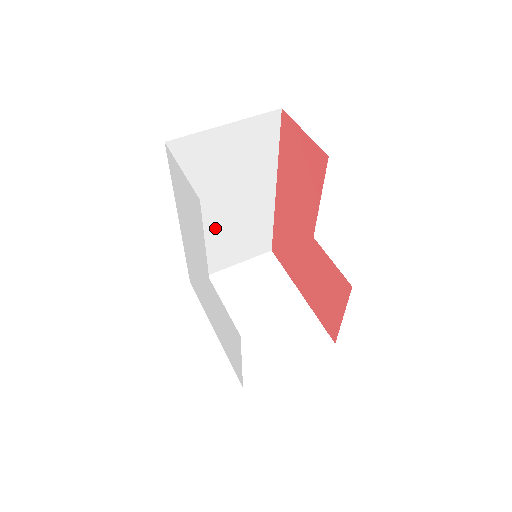
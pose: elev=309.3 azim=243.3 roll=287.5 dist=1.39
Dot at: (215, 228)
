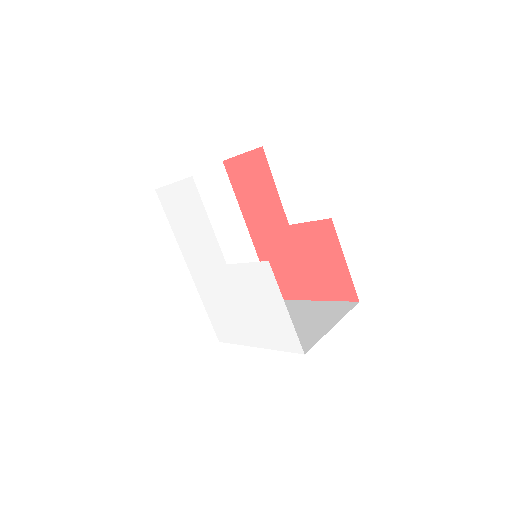
Dot at: occluded
